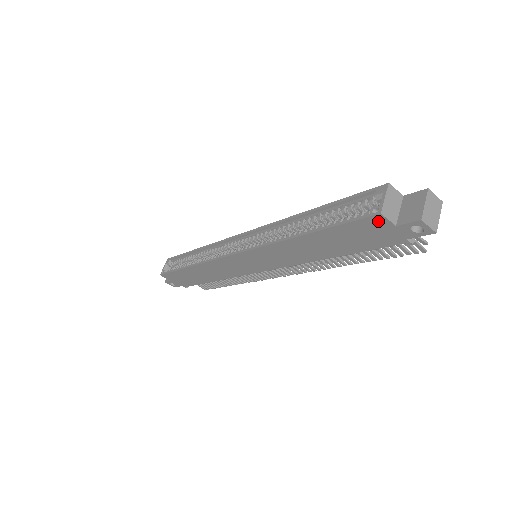
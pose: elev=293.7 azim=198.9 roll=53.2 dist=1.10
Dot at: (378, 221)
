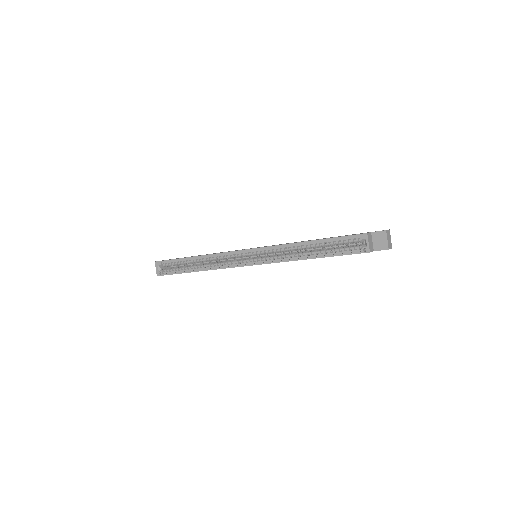
Dot at: occluded
